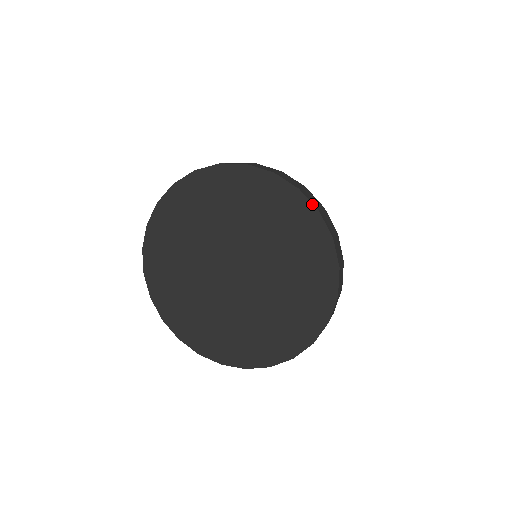
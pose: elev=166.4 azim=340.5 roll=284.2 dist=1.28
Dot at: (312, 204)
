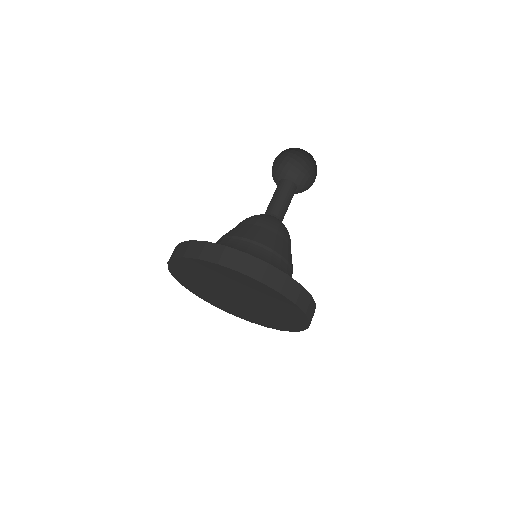
Dot at: (232, 269)
